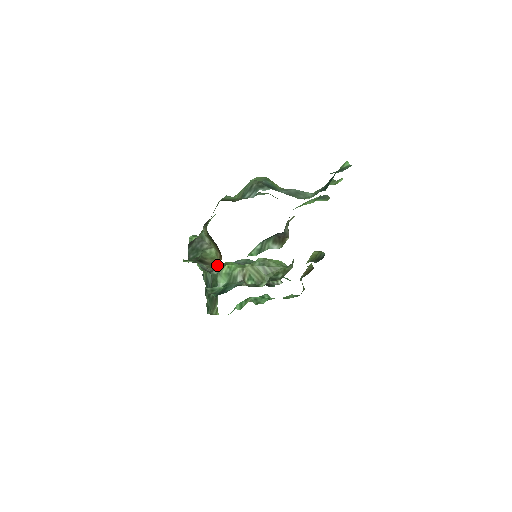
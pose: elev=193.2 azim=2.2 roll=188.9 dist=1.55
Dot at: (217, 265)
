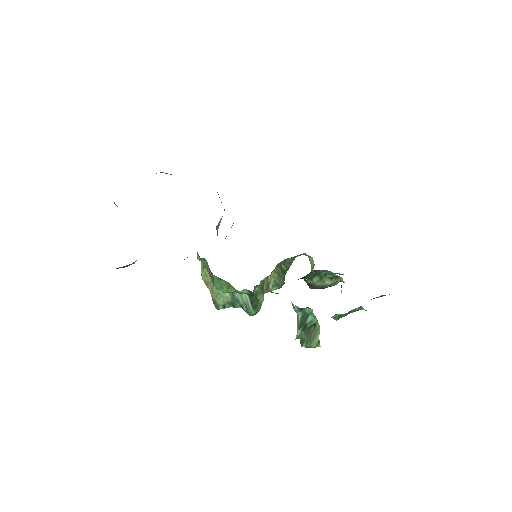
Dot at: occluded
